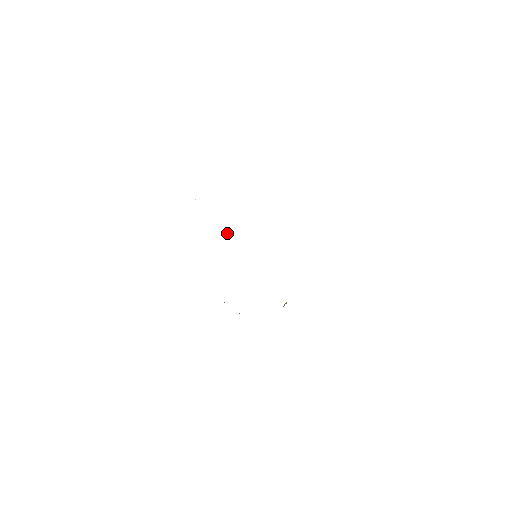
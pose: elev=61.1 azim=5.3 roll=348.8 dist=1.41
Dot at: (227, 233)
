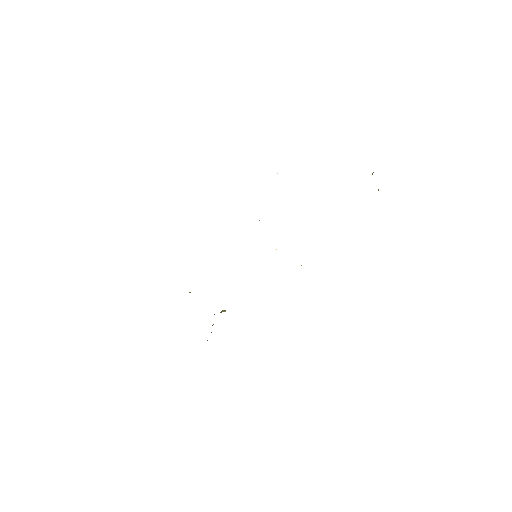
Dot at: occluded
